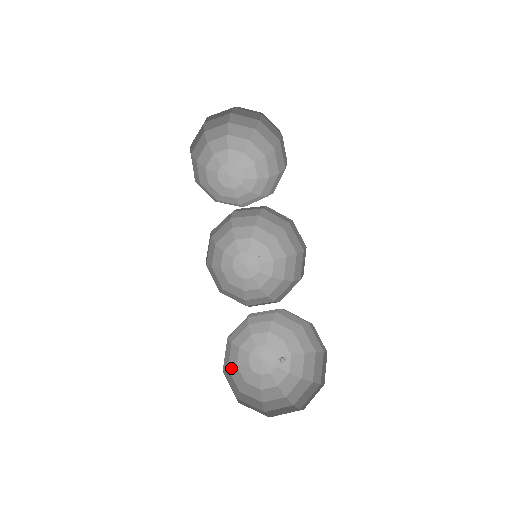
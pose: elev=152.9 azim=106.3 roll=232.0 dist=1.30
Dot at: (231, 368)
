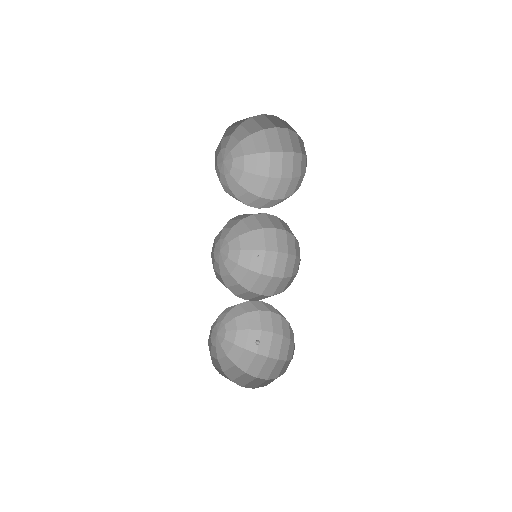
Dot at: occluded
